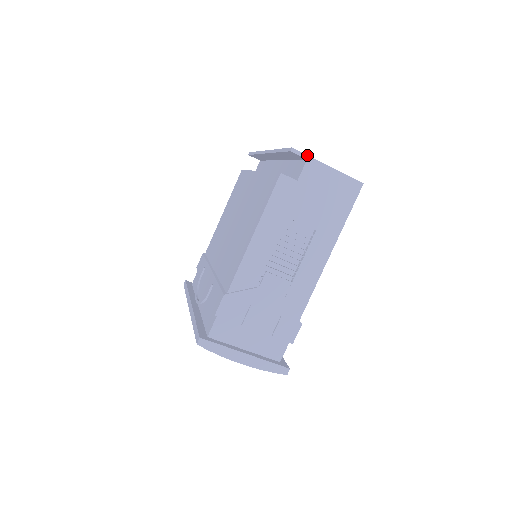
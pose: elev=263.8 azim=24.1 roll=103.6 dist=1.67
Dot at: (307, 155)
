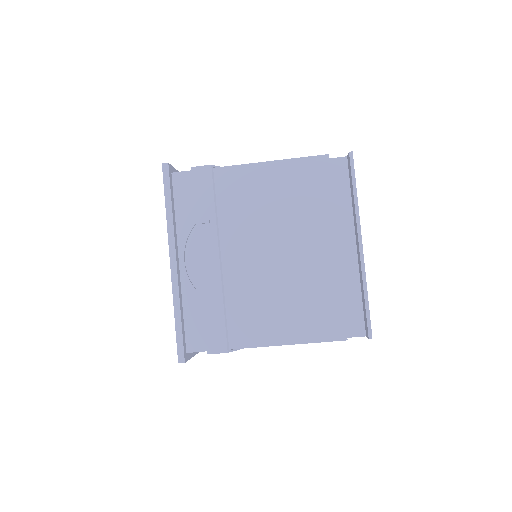
Dot at: occluded
